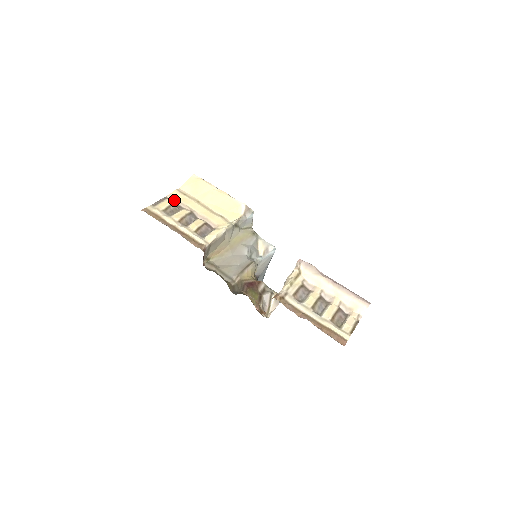
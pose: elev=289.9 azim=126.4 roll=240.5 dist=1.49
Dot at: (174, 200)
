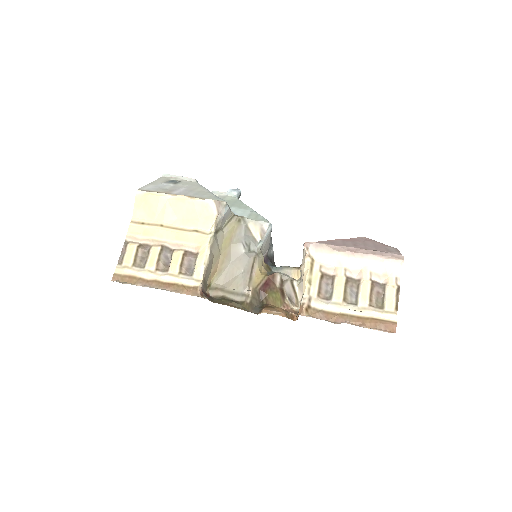
Dot at: (136, 240)
